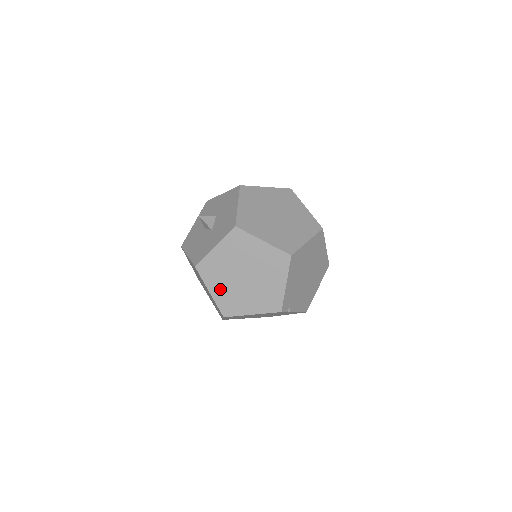
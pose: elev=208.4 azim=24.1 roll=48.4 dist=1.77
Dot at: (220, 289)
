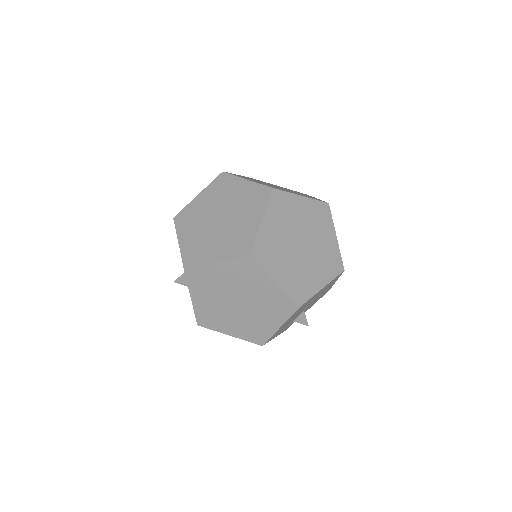
Dot at: occluded
